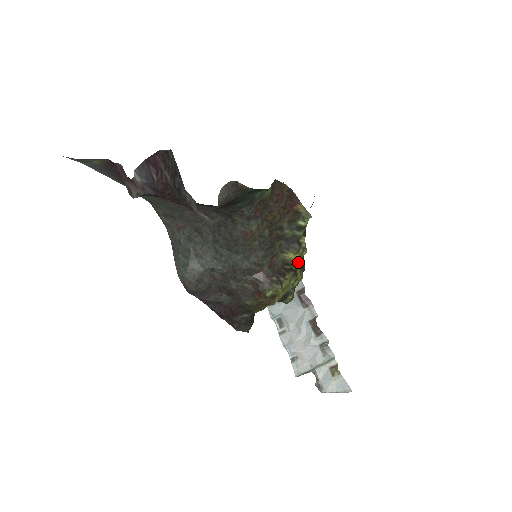
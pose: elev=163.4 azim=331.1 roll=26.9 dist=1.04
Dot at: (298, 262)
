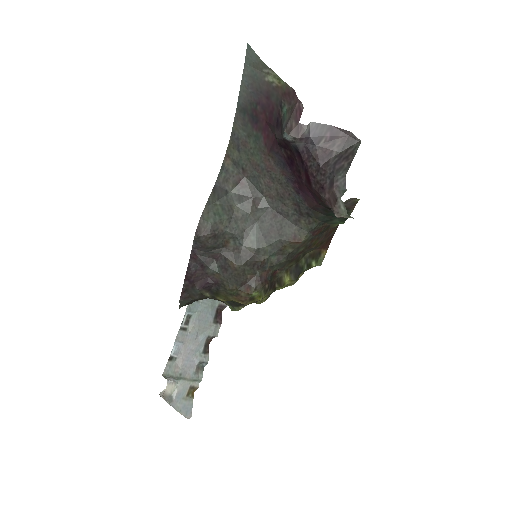
Dot at: (282, 288)
